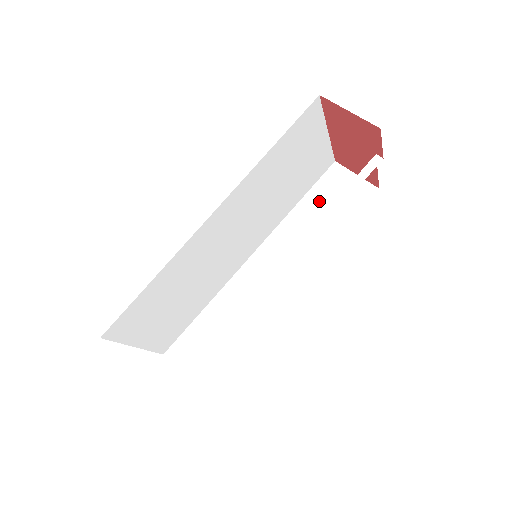
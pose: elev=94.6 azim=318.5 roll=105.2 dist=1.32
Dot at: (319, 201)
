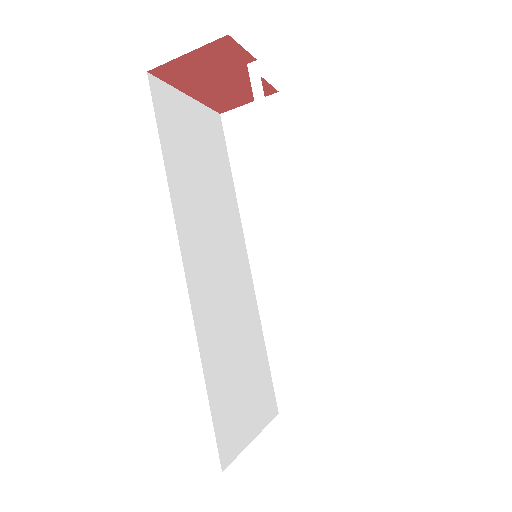
Dot at: (246, 158)
